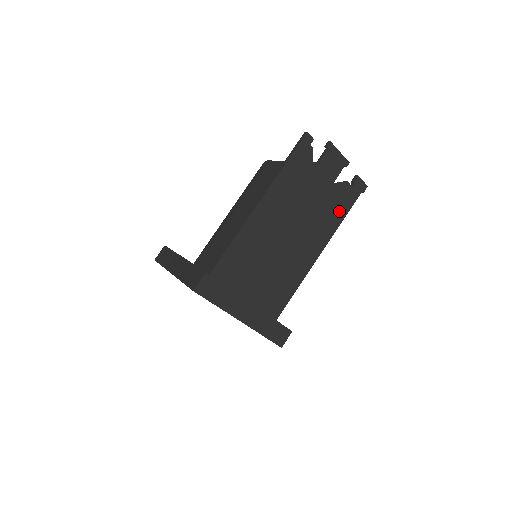
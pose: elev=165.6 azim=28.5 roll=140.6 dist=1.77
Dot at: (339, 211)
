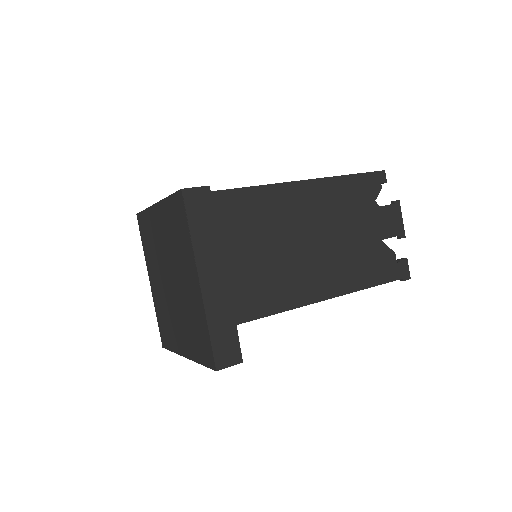
Dot at: (372, 273)
